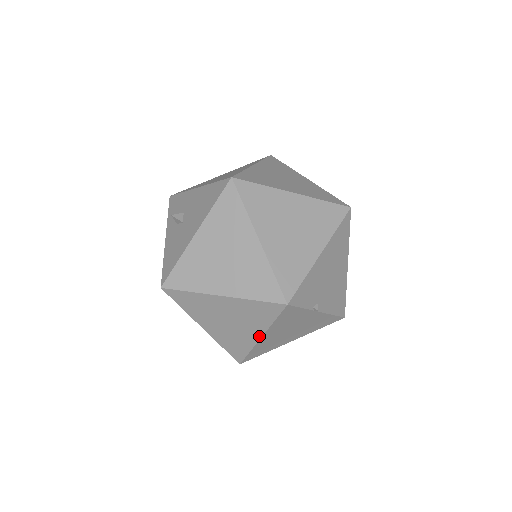
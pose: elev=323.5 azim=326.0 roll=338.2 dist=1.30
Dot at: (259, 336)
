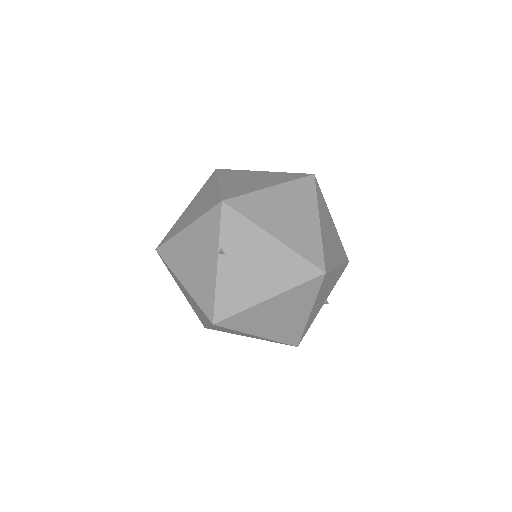
Dot at: (187, 225)
